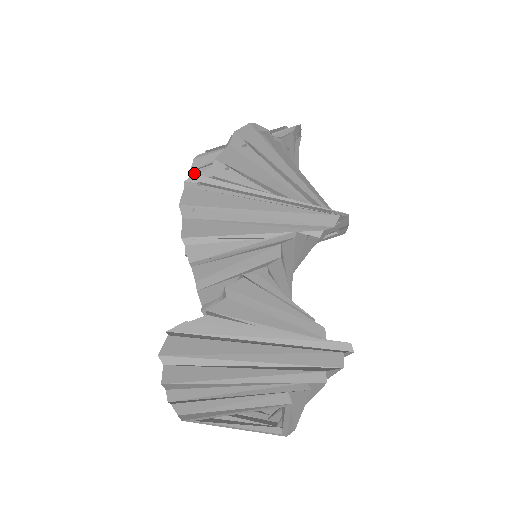
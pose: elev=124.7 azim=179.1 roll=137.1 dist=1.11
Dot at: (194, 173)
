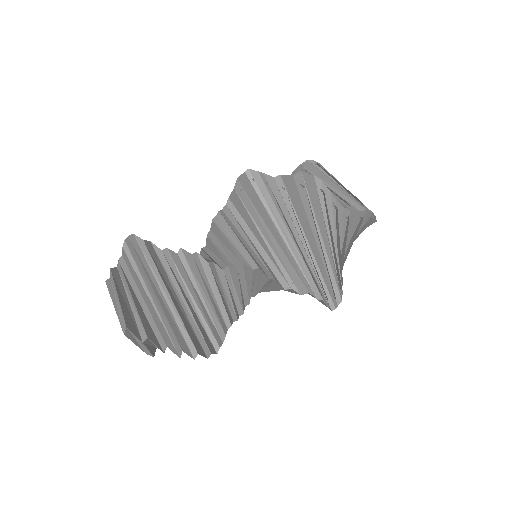
Dot at: (301, 169)
